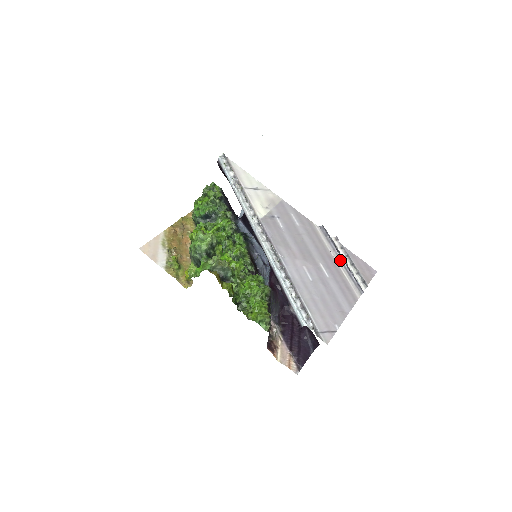
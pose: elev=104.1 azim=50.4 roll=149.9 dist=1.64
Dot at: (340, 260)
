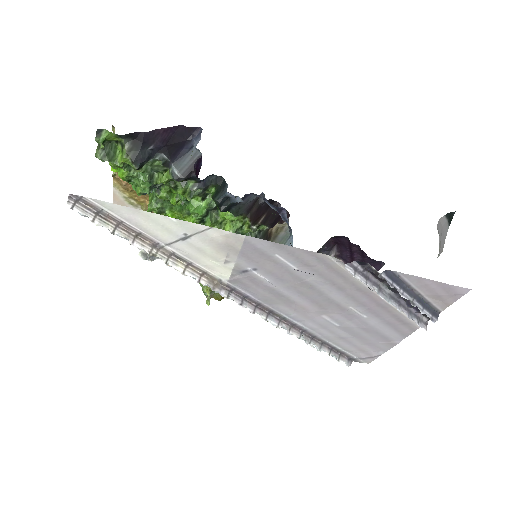
Dot at: (387, 299)
